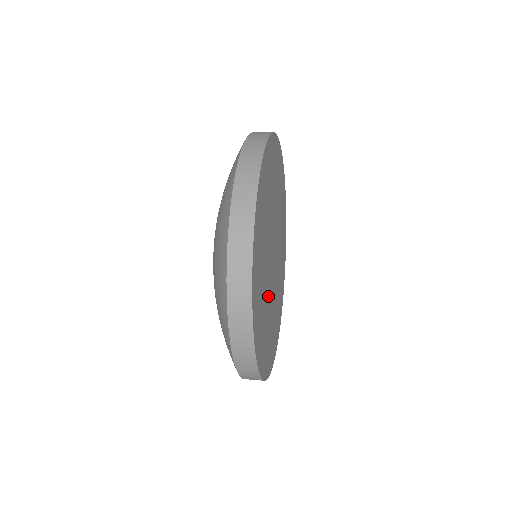
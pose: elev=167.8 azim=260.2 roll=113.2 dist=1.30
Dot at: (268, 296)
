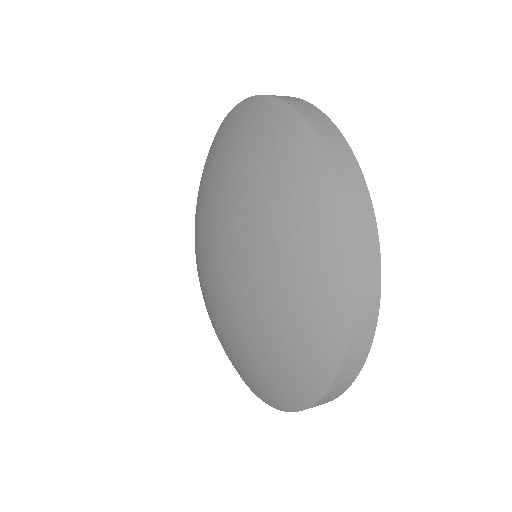
Dot at: occluded
